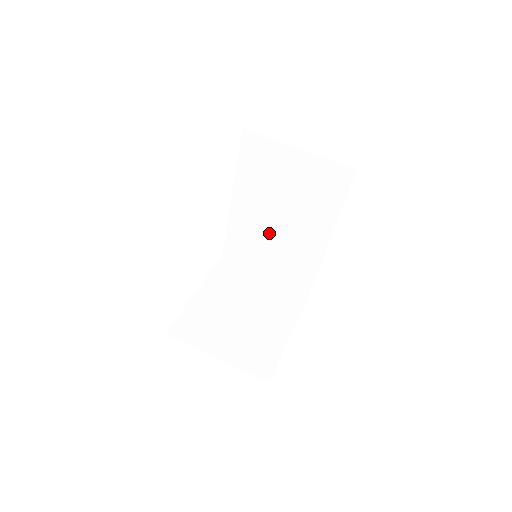
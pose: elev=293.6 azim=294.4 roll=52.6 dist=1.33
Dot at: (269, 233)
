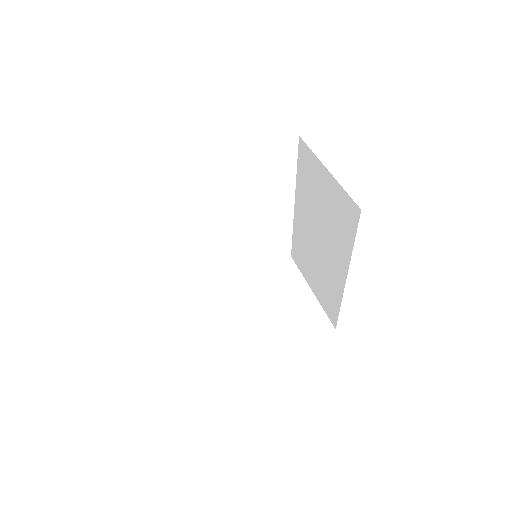
Dot at: (313, 250)
